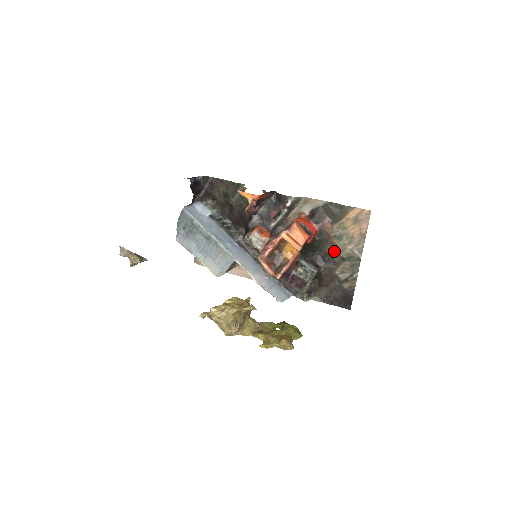
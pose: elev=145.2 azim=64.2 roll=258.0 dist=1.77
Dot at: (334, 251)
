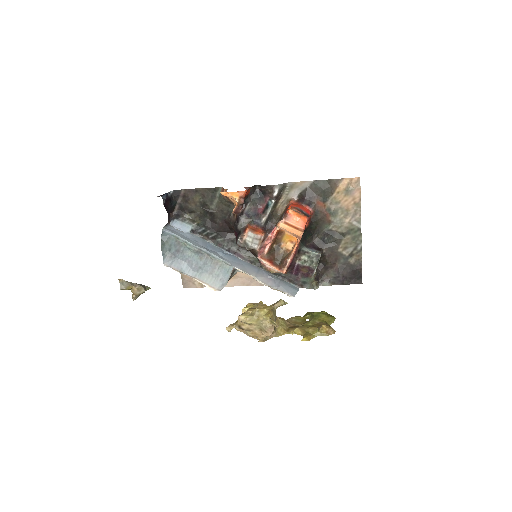
Dot at: (332, 229)
